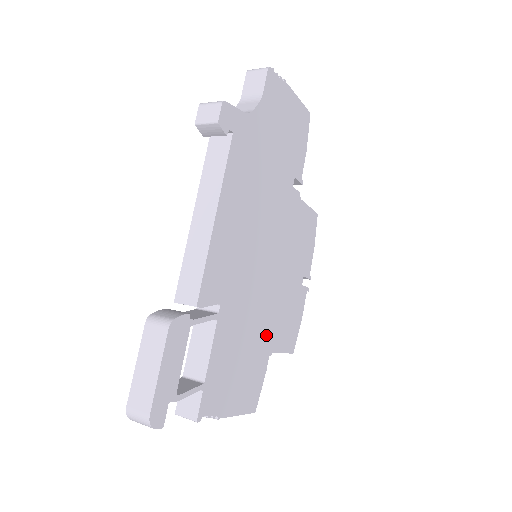
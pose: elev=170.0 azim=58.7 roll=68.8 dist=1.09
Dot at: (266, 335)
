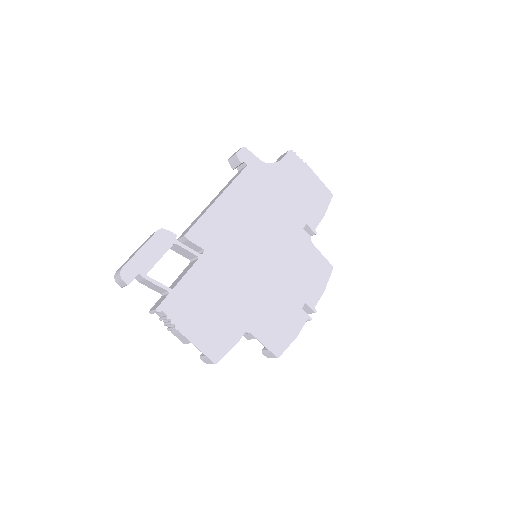
Dot at: (246, 312)
